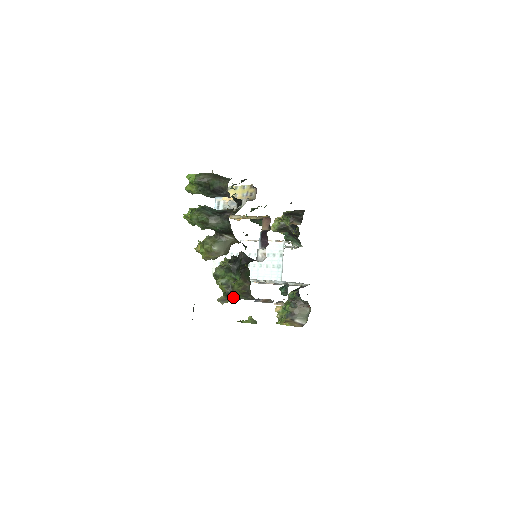
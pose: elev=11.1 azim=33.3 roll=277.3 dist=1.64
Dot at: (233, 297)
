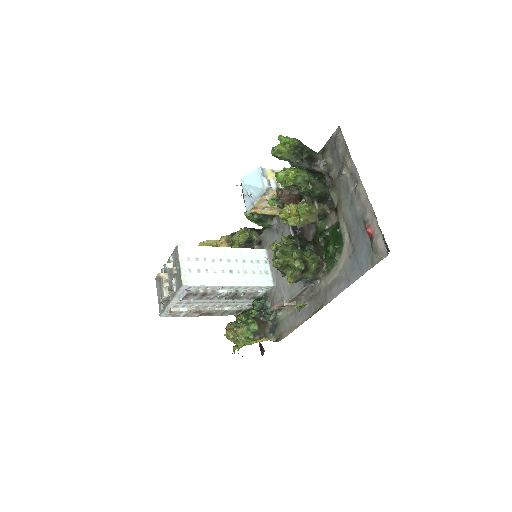
Dot at: (302, 275)
